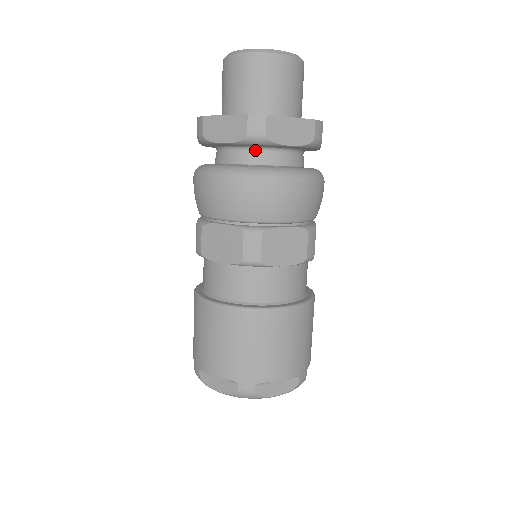
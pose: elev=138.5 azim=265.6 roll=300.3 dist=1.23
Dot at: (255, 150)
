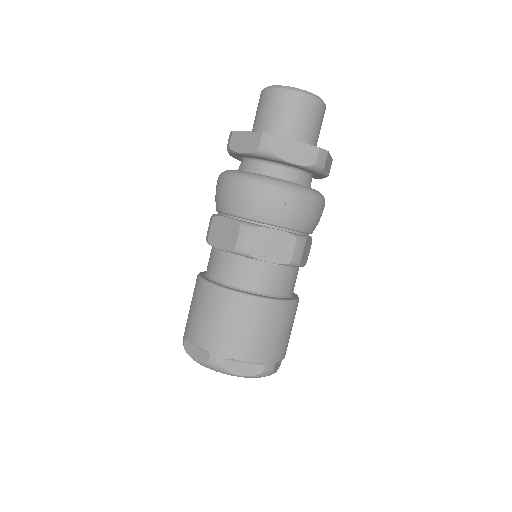
Dot at: (266, 163)
